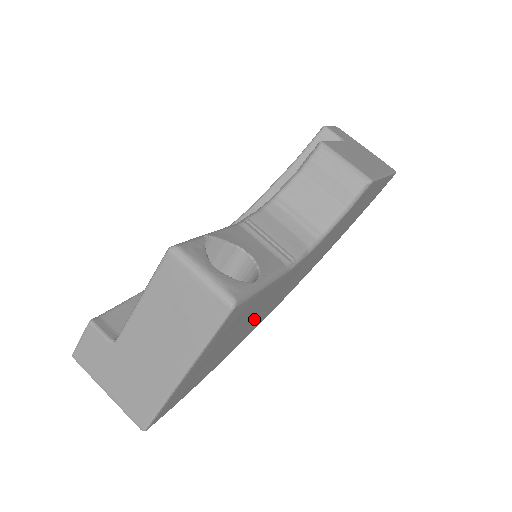
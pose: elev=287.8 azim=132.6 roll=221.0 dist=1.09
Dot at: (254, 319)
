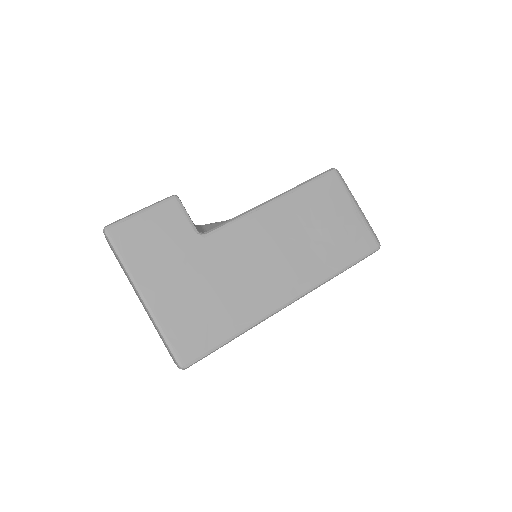
Dot at: occluded
